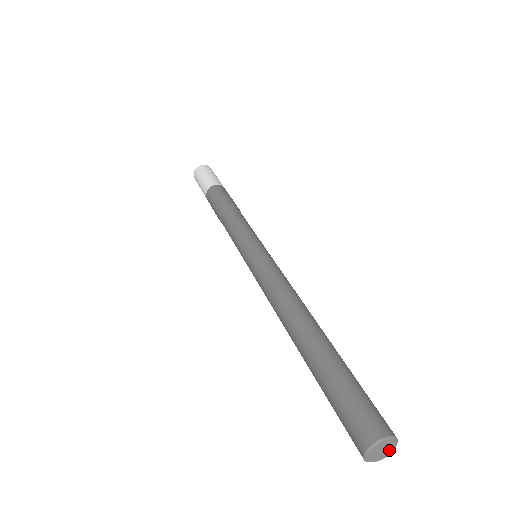
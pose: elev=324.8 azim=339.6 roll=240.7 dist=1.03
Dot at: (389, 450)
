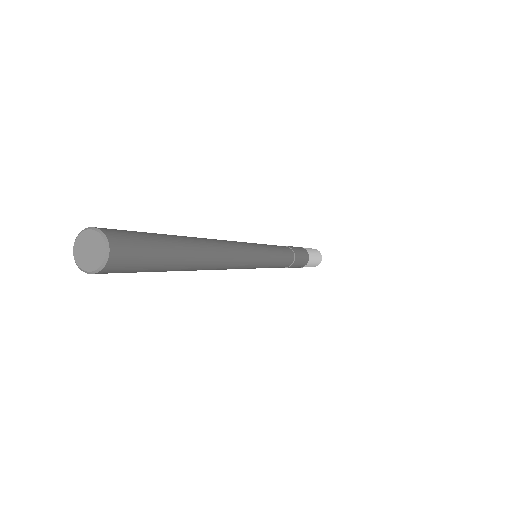
Dot at: (100, 250)
